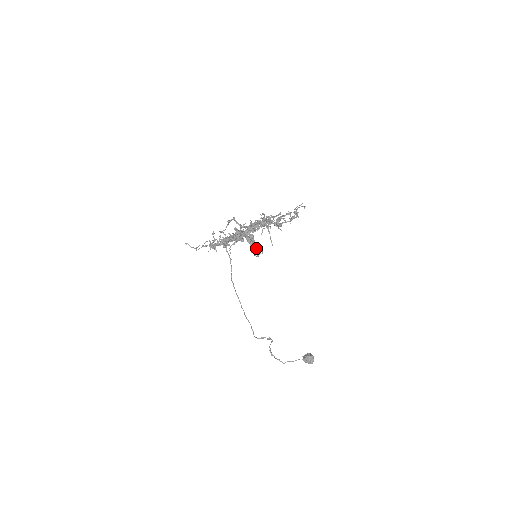
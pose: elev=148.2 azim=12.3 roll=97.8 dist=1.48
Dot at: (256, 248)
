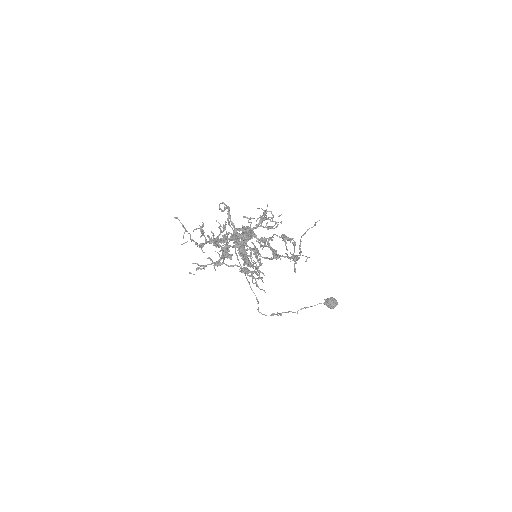
Dot at: (250, 263)
